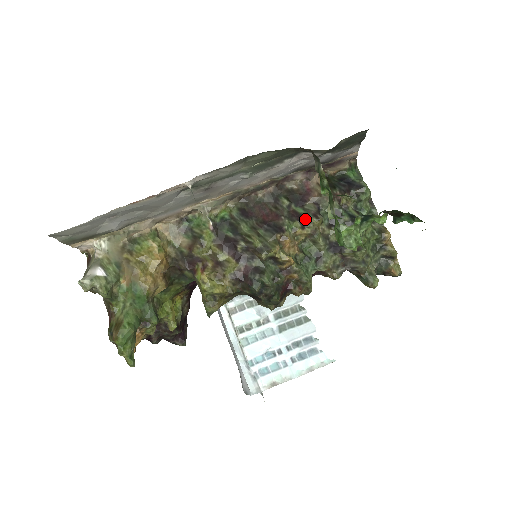
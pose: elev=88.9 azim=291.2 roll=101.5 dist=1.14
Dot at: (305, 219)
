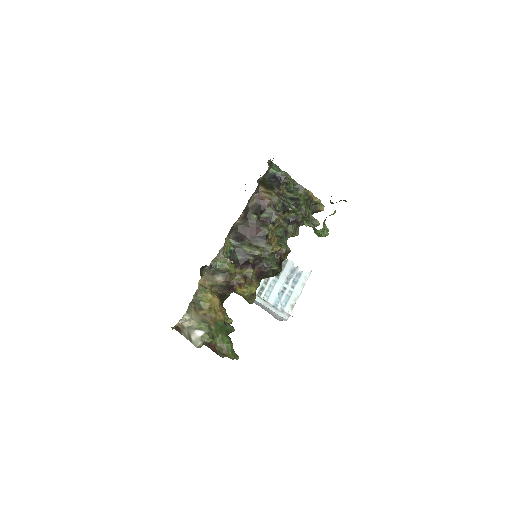
Dot at: (272, 220)
